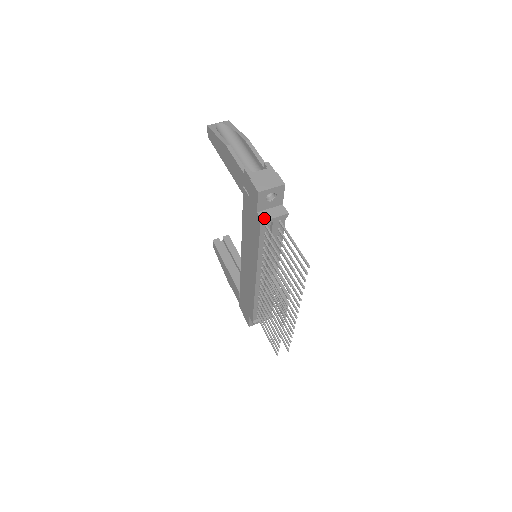
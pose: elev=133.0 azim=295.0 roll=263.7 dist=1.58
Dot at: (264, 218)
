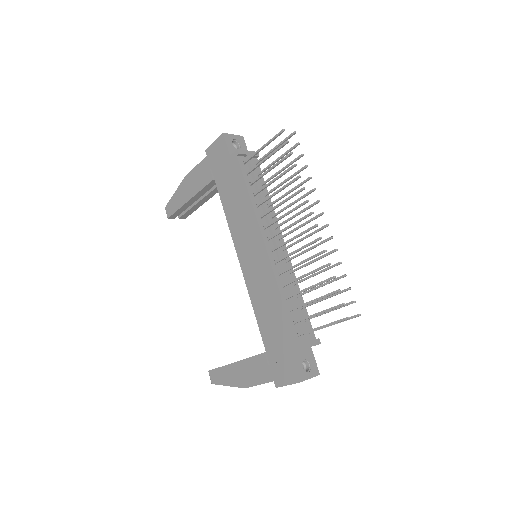
Dot at: (238, 151)
